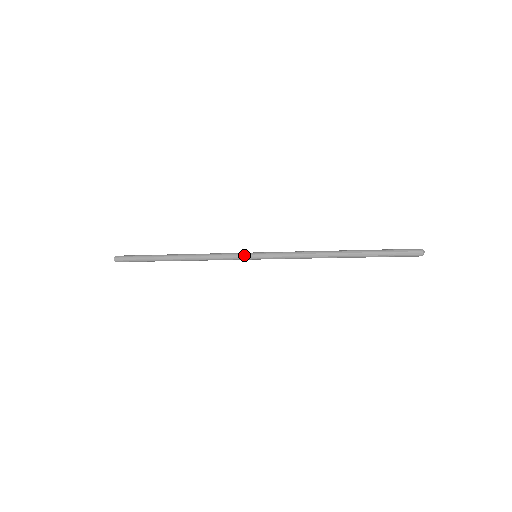
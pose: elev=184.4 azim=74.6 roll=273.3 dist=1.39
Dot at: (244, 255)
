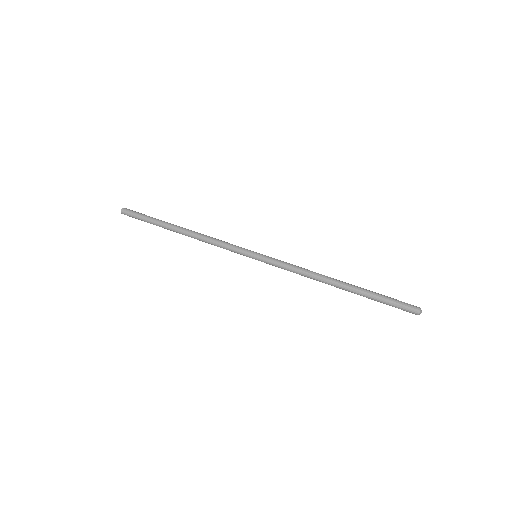
Dot at: (245, 251)
